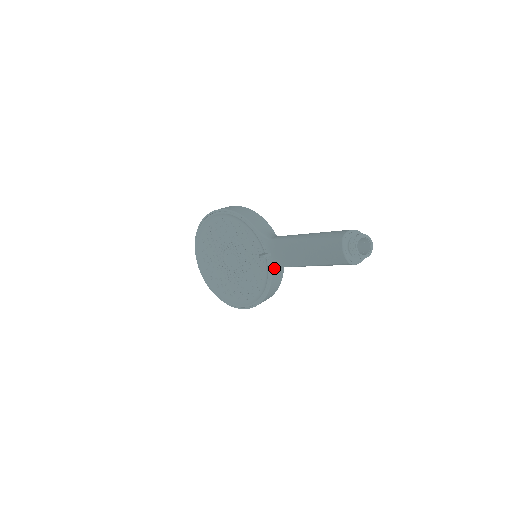
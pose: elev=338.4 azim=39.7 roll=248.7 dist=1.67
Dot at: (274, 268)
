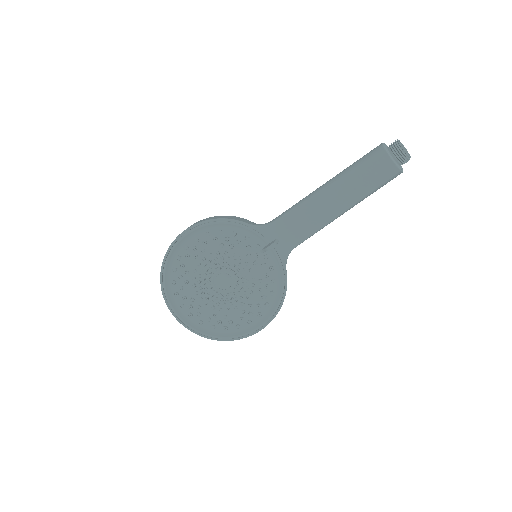
Dot at: (286, 254)
